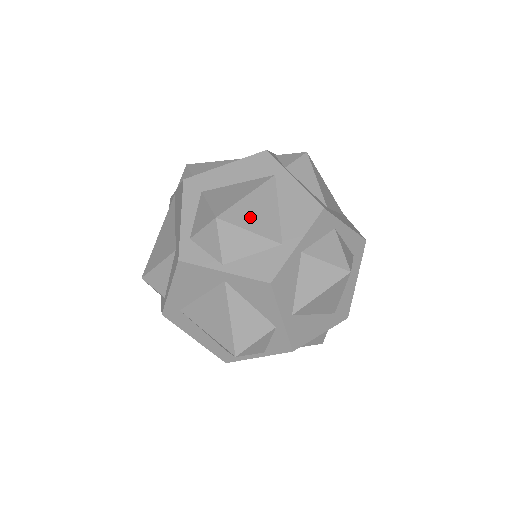
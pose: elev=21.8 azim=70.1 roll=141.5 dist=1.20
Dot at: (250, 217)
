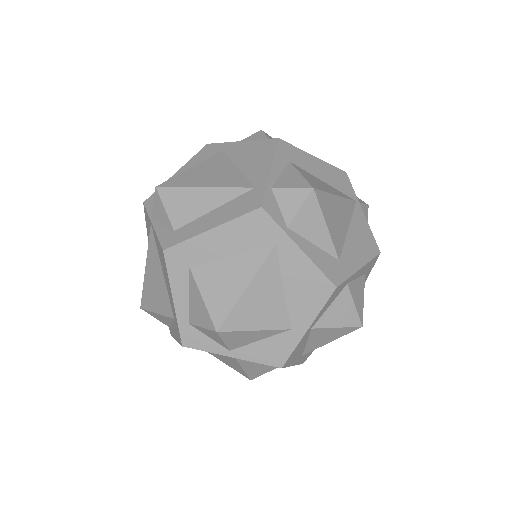
Dot at: (253, 314)
